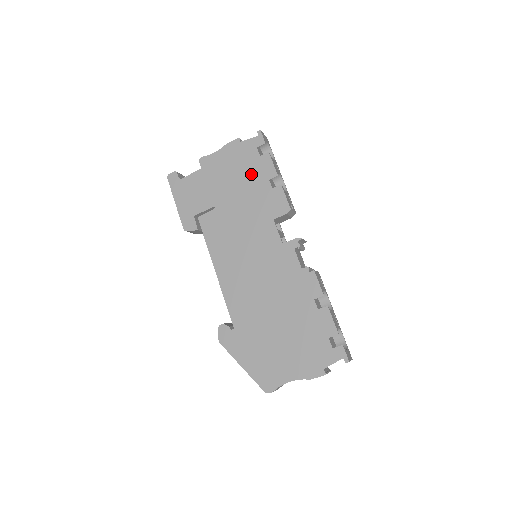
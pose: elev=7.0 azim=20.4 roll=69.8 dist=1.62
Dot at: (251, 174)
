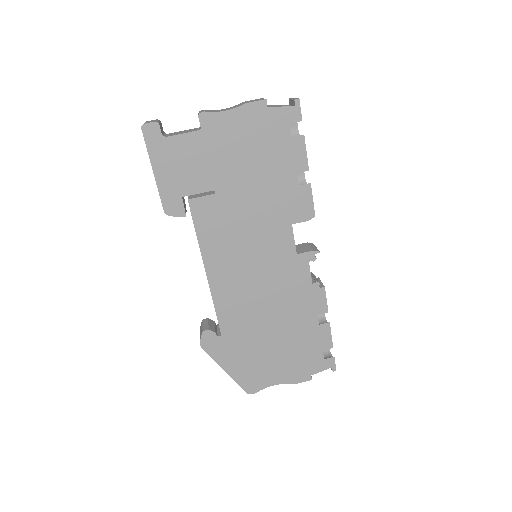
Dot at: (274, 159)
